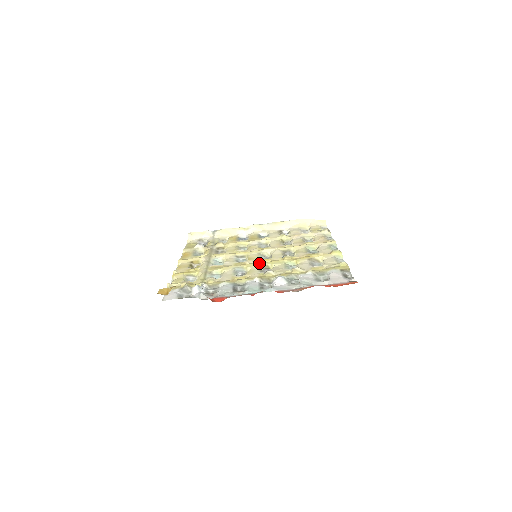
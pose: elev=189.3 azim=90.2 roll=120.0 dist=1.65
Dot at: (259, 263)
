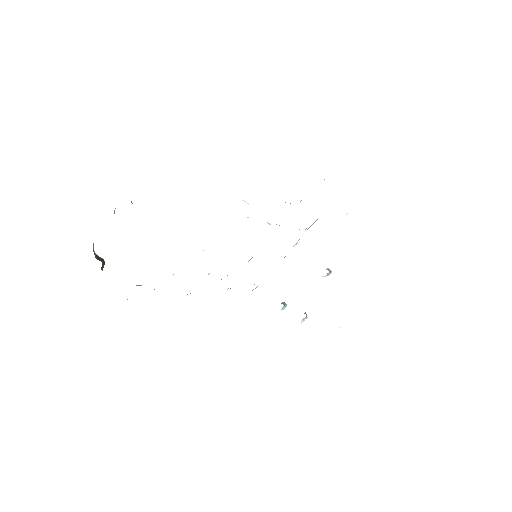
Dot at: occluded
